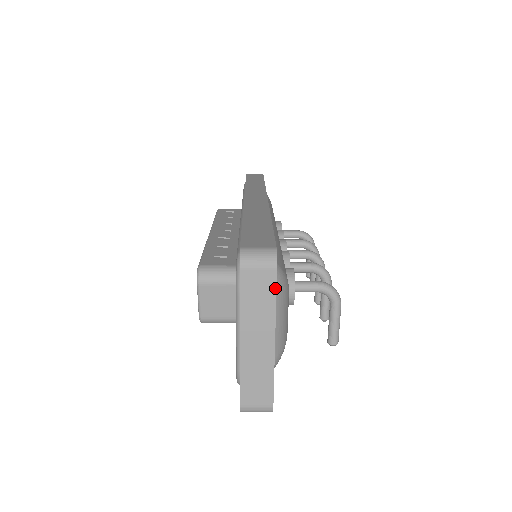
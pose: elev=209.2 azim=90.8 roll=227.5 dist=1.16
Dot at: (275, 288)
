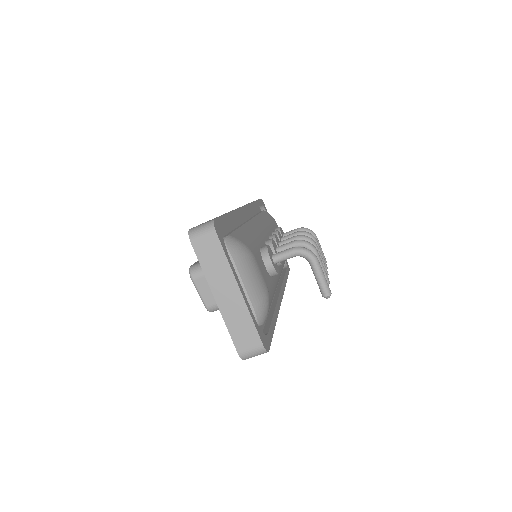
Dot at: (221, 248)
